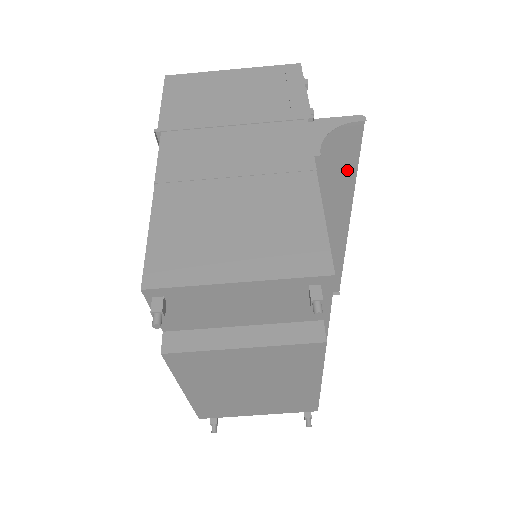
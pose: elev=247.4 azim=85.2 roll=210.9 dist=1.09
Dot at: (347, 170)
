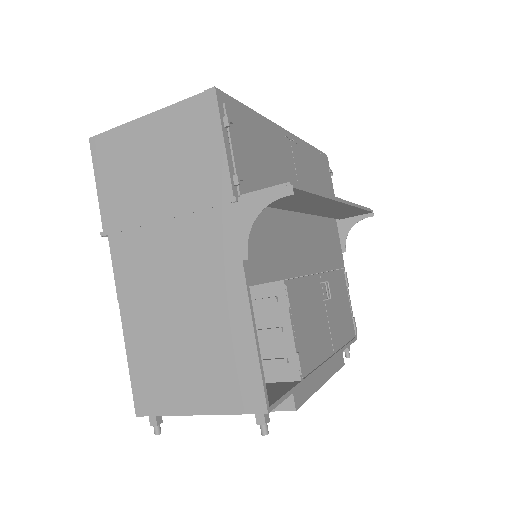
Dot at: (307, 198)
